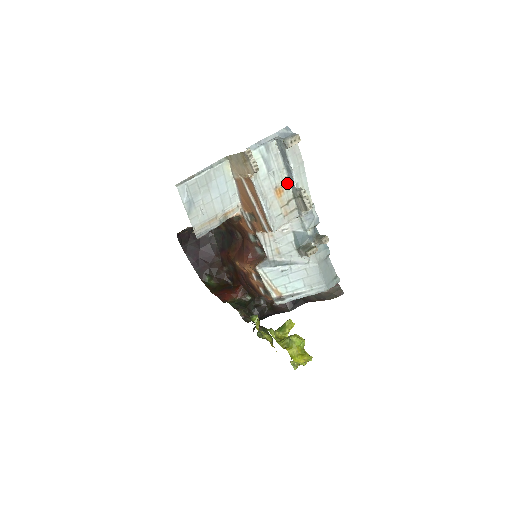
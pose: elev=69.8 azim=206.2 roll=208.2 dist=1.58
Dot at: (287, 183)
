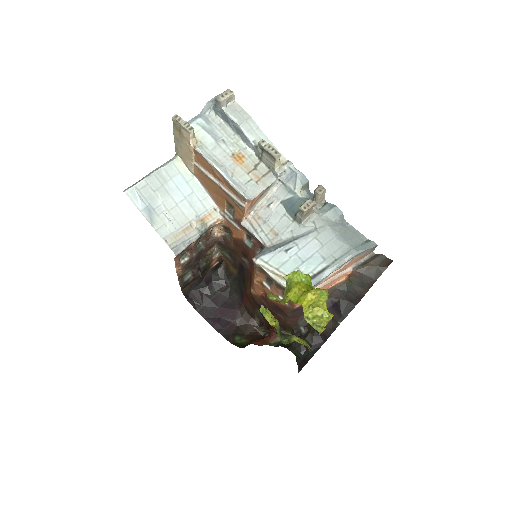
Dot at: (245, 148)
